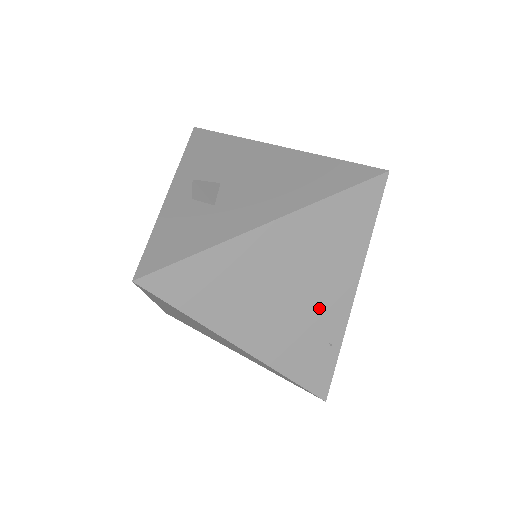
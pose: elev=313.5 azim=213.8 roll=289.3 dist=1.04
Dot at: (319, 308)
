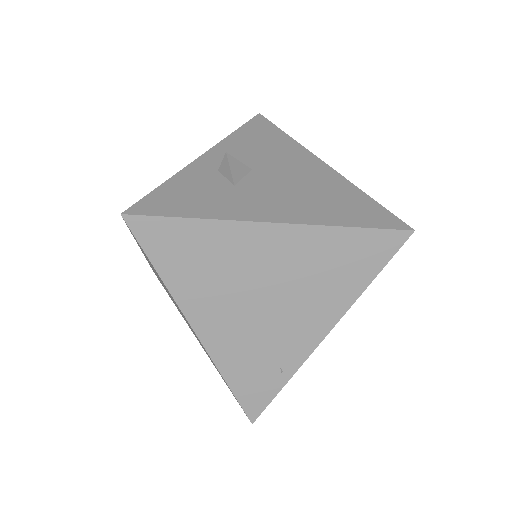
Dot at: (286, 330)
